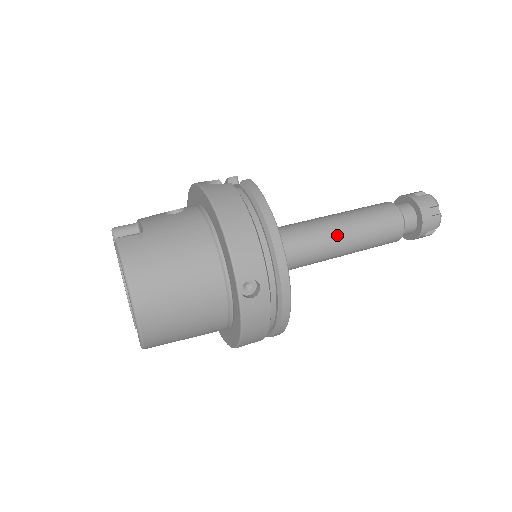
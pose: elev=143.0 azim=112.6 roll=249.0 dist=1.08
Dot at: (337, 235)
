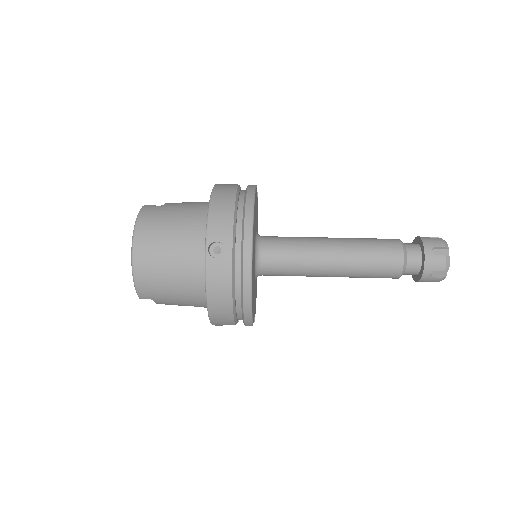
Dot at: (329, 249)
